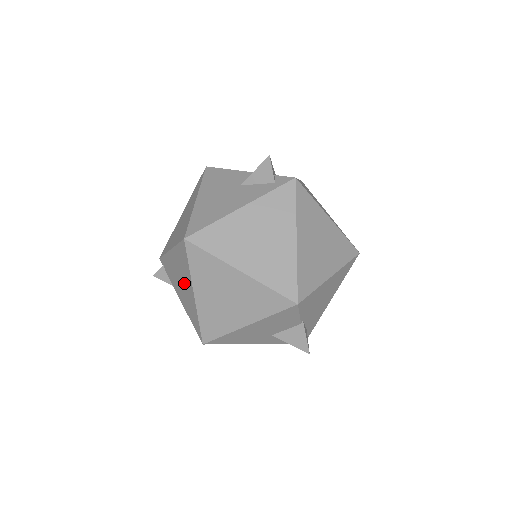
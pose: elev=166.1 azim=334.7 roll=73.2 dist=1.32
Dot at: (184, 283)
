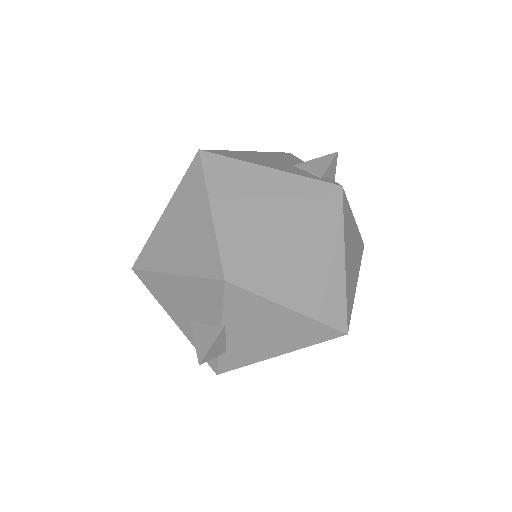
Dot at: occluded
